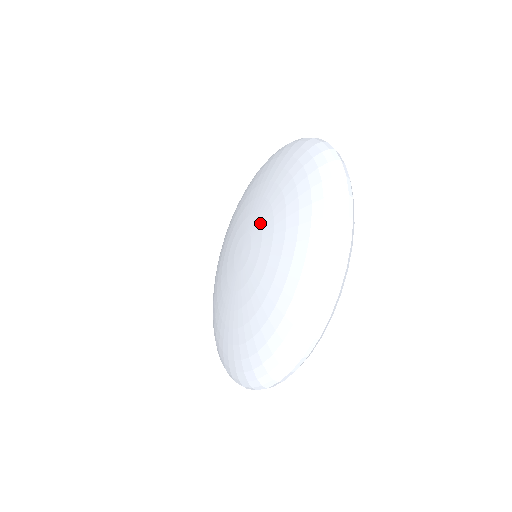
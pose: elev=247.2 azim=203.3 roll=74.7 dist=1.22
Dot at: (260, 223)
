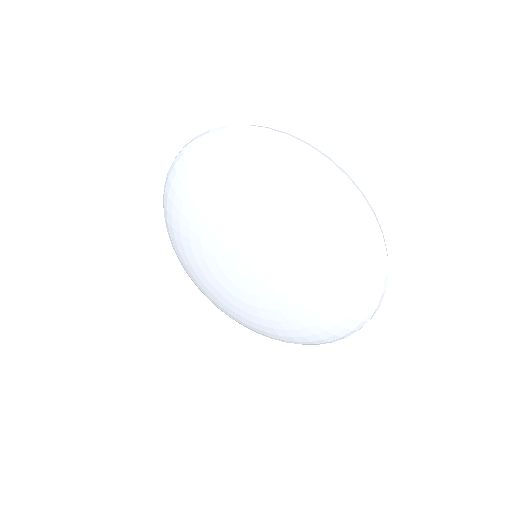
Dot at: (279, 259)
